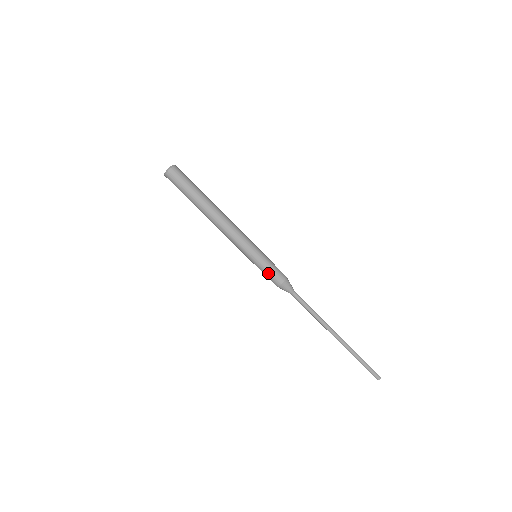
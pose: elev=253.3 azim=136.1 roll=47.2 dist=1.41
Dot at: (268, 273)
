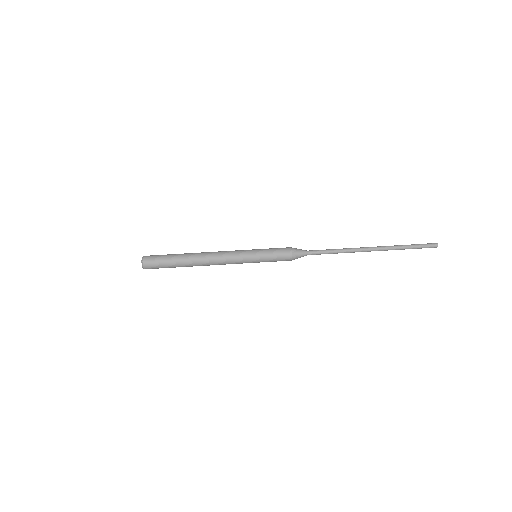
Dot at: (274, 250)
